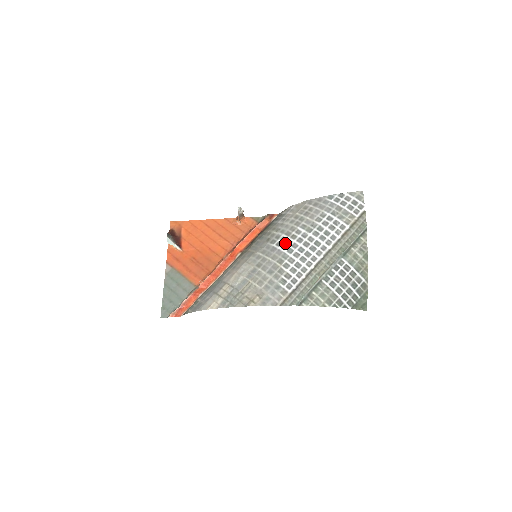
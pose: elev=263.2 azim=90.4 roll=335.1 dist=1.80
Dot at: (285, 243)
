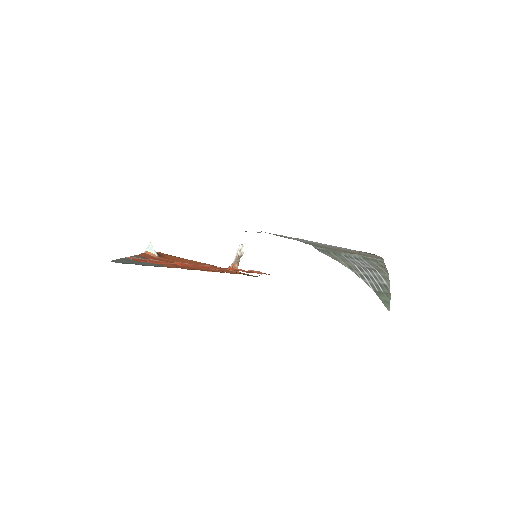
Dot at: occluded
